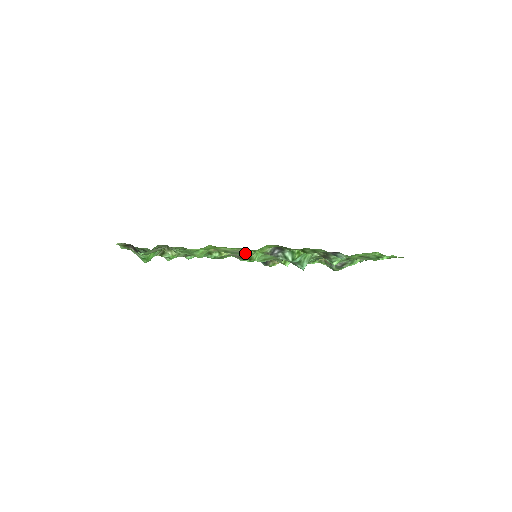
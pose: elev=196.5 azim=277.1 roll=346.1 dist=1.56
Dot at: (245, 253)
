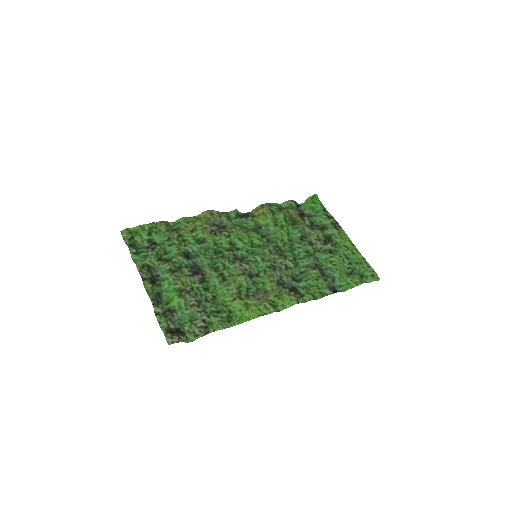
Dot at: (260, 286)
